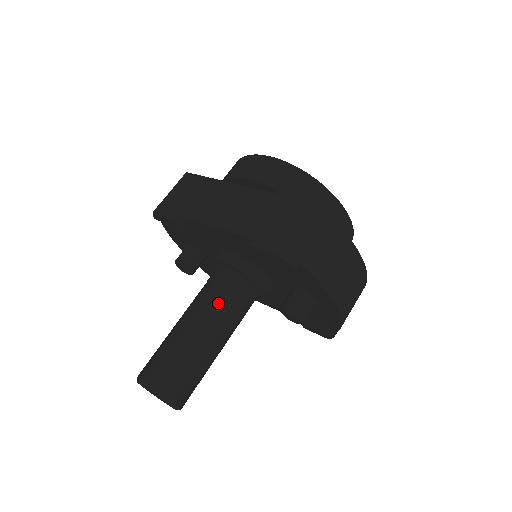
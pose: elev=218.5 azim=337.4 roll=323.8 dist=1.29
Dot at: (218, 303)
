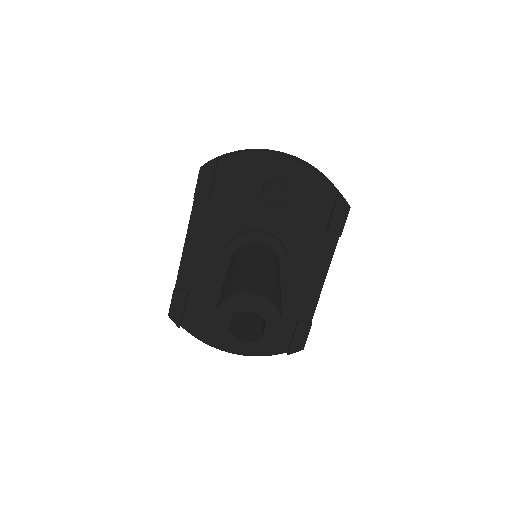
Dot at: (234, 260)
